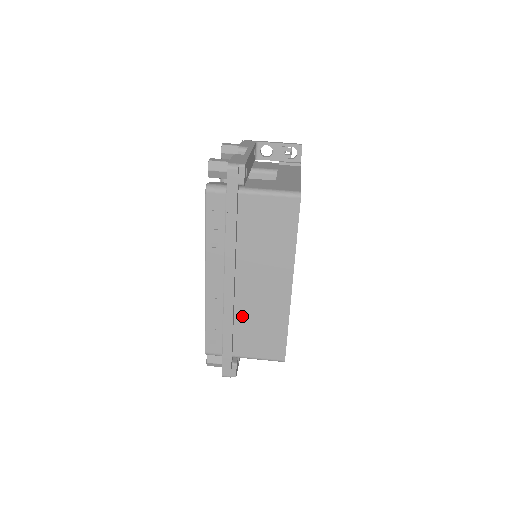
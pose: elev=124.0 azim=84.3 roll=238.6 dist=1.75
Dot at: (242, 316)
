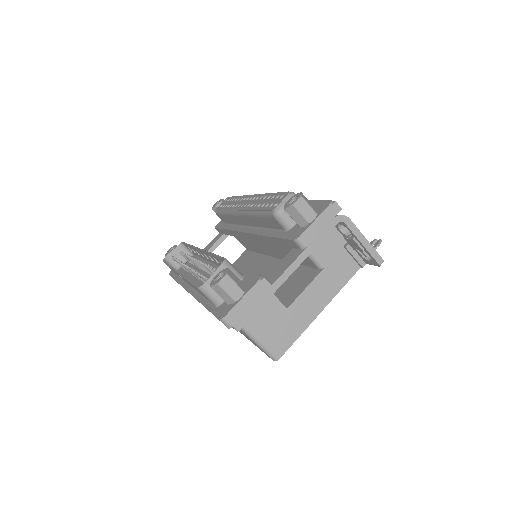
Dot at: occluded
